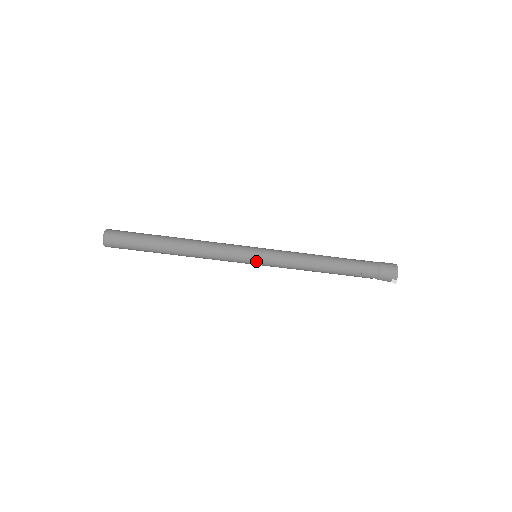
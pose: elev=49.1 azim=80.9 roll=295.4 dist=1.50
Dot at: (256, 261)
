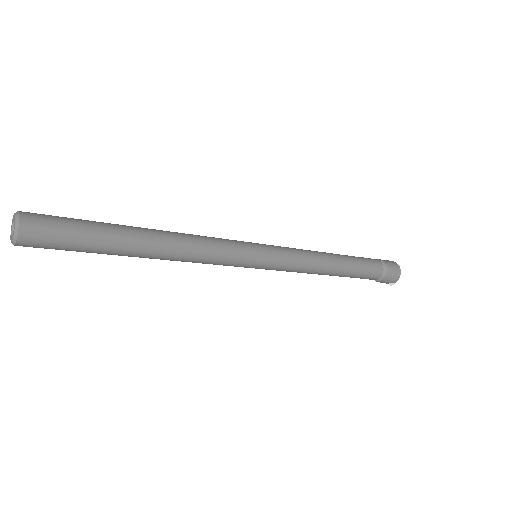
Dot at: (258, 266)
